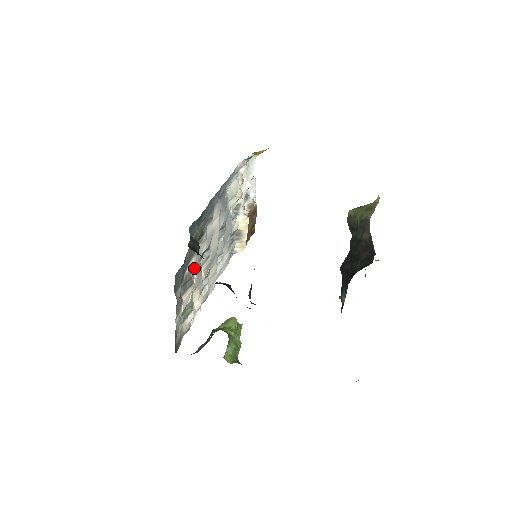
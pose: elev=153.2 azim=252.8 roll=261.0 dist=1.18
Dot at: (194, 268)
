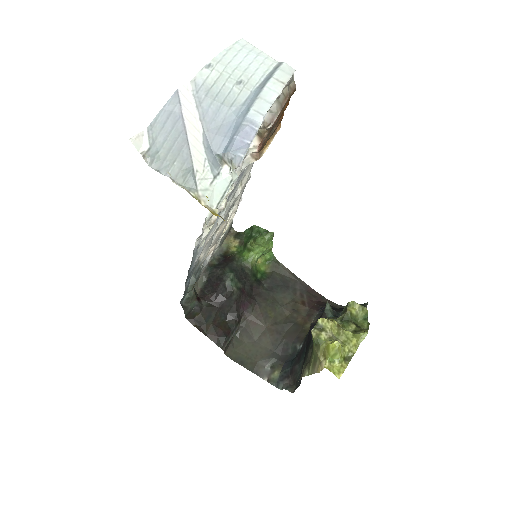
Dot at: (207, 254)
